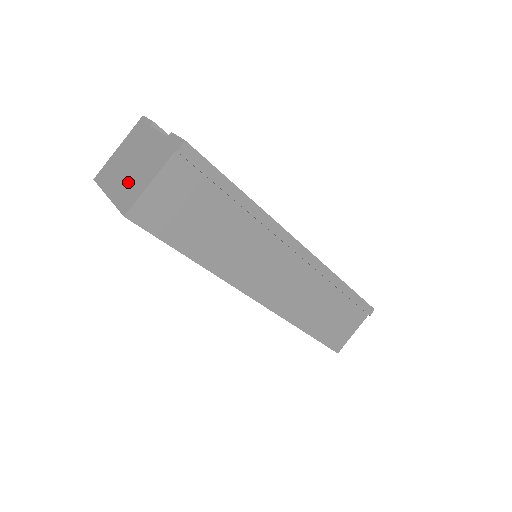
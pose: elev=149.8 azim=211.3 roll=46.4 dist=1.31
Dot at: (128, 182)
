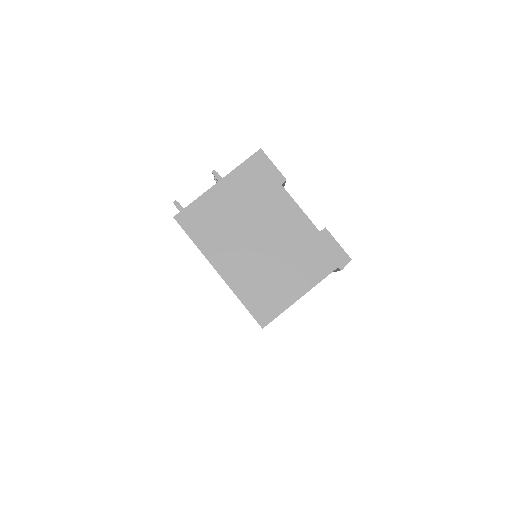
Dot at: (258, 271)
